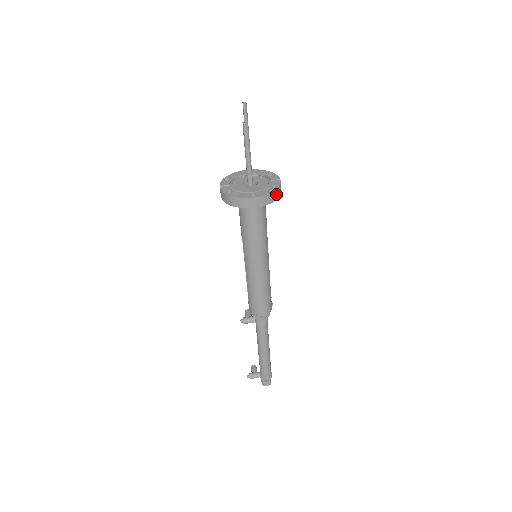
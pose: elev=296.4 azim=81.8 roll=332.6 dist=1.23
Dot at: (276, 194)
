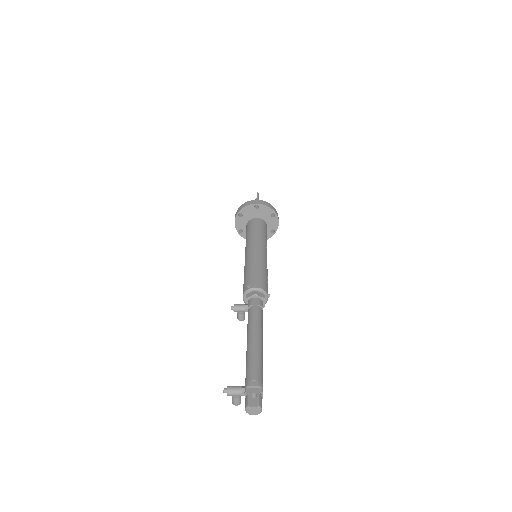
Dot at: (273, 208)
